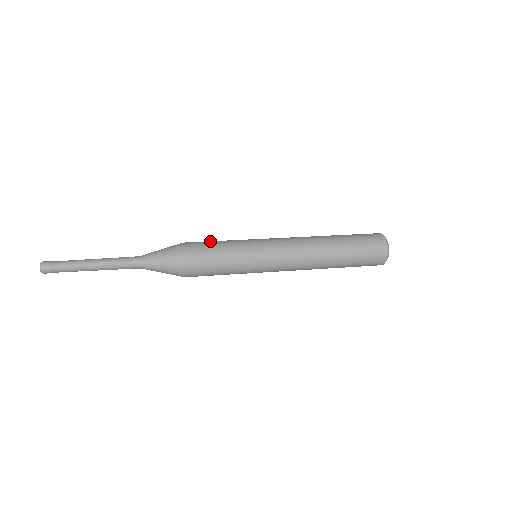
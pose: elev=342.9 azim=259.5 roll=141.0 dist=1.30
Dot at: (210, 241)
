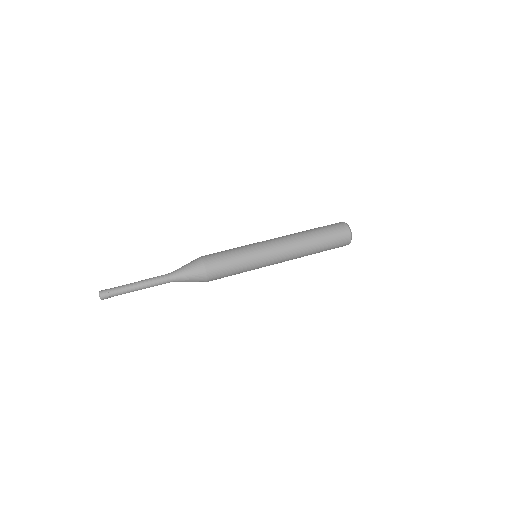
Dot at: (222, 253)
